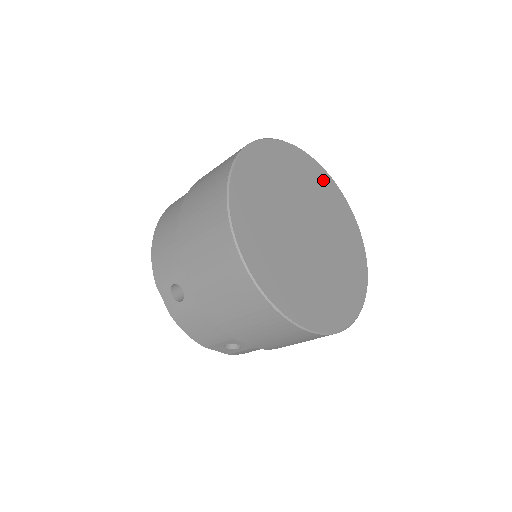
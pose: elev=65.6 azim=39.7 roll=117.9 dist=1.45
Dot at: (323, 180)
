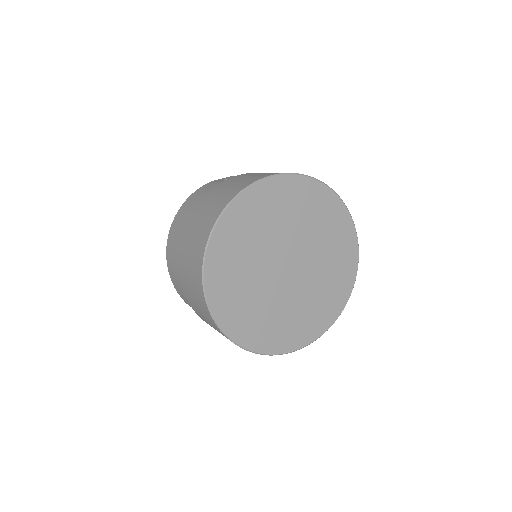
Dot at: (296, 190)
